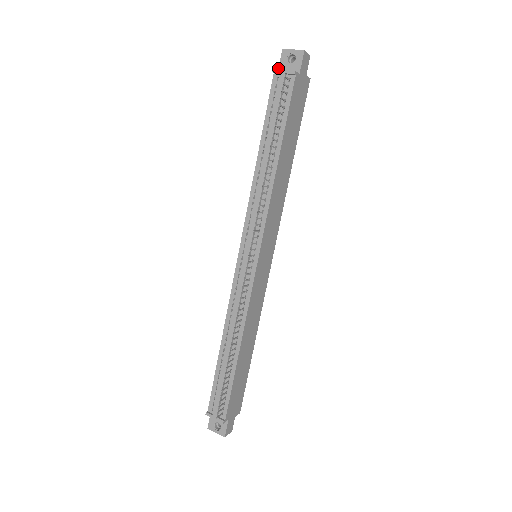
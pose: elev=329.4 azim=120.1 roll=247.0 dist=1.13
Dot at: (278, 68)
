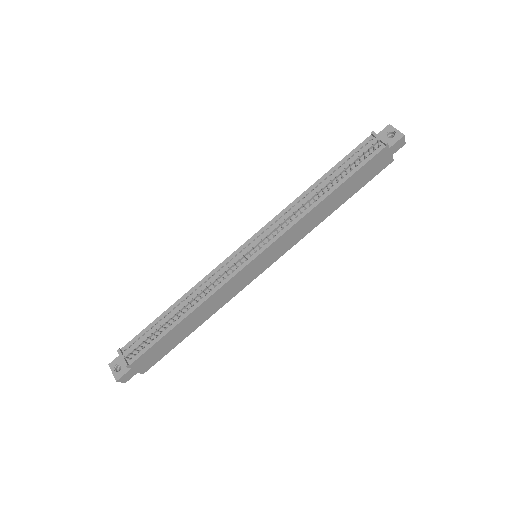
Dot at: occluded
